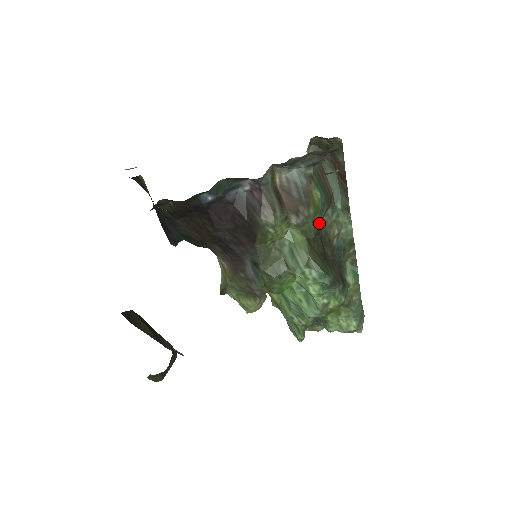
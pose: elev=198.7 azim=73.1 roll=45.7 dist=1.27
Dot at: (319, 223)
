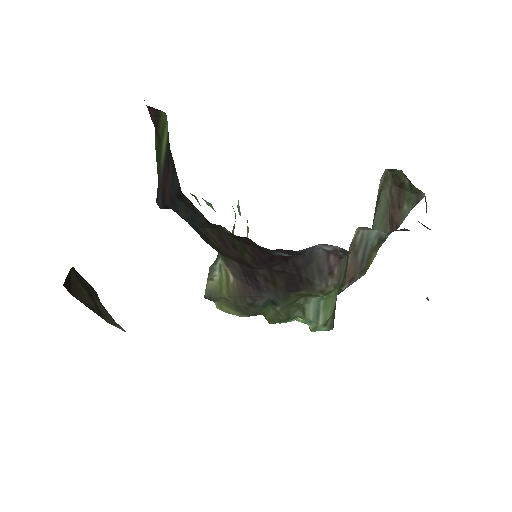
Dot at: occluded
